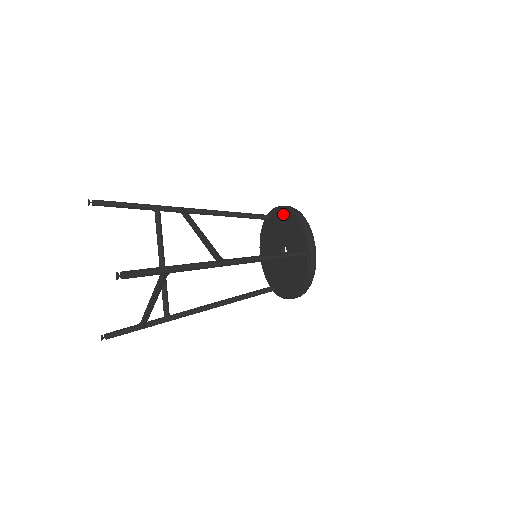
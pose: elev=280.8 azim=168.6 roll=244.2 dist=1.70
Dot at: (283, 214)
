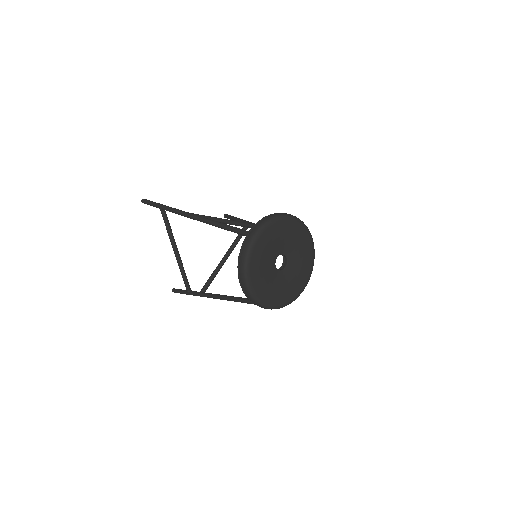
Dot at: occluded
